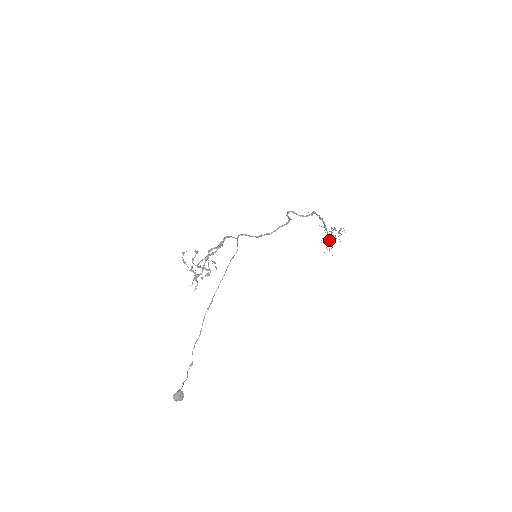
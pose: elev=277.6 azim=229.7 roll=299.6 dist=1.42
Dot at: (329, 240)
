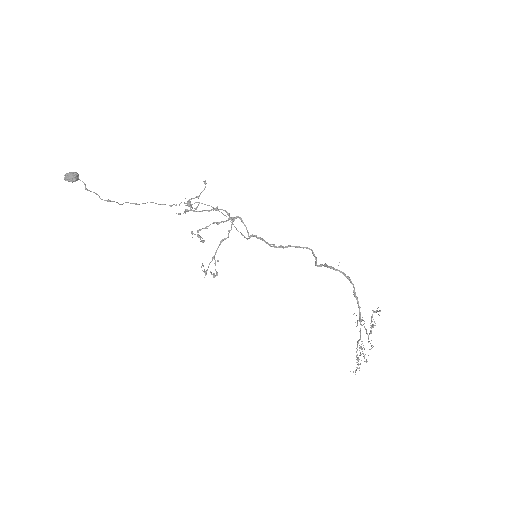
Dot at: occluded
